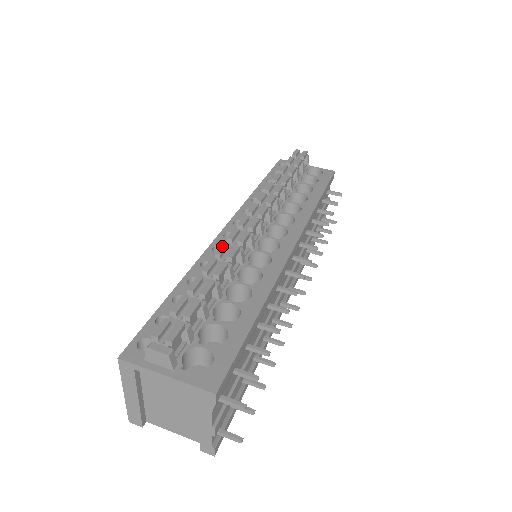
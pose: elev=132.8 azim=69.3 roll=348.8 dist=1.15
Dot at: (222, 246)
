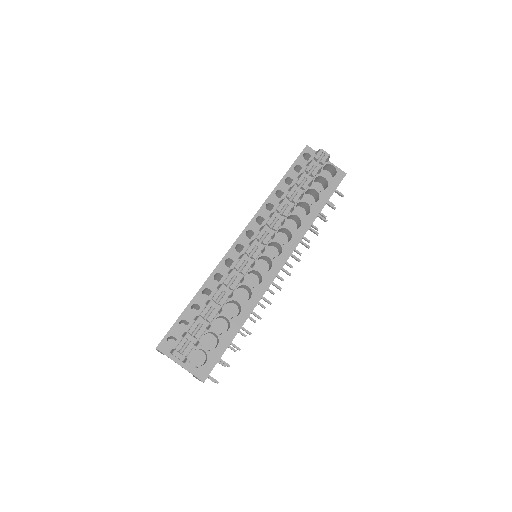
Dot at: (230, 276)
